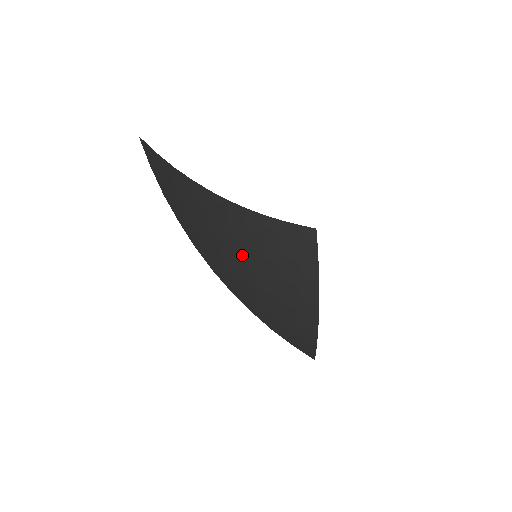
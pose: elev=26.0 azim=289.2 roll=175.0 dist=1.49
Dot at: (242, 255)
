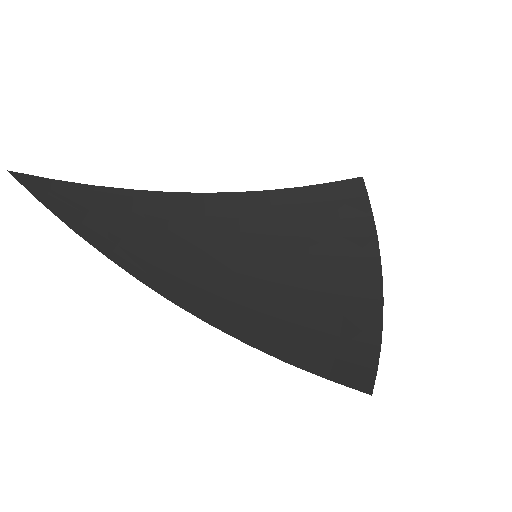
Dot at: (237, 261)
